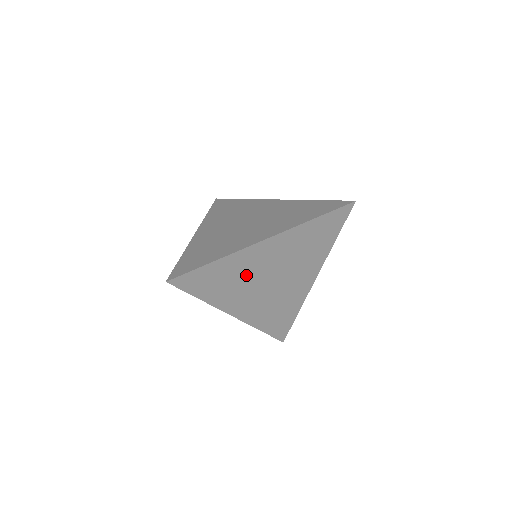
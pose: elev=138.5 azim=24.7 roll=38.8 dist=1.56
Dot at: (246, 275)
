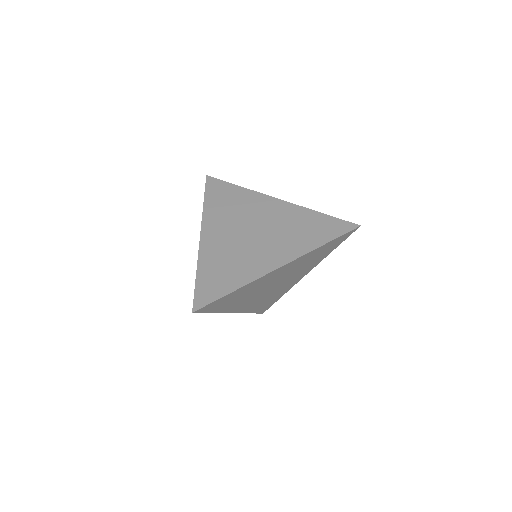
Dot at: (256, 289)
